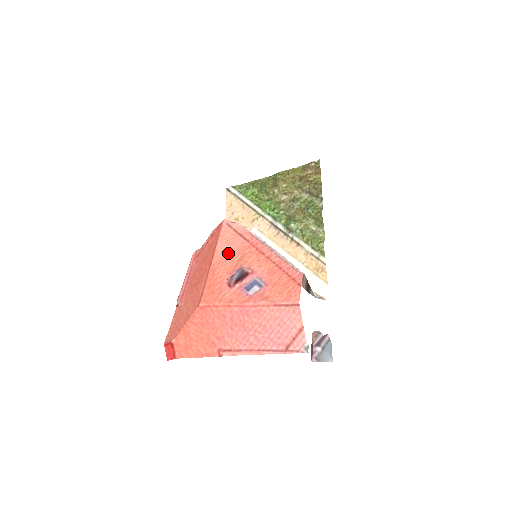
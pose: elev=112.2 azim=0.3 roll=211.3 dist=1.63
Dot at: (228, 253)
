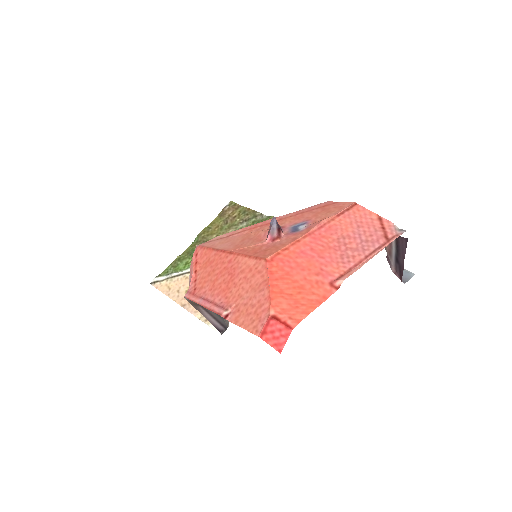
Dot at: (237, 242)
